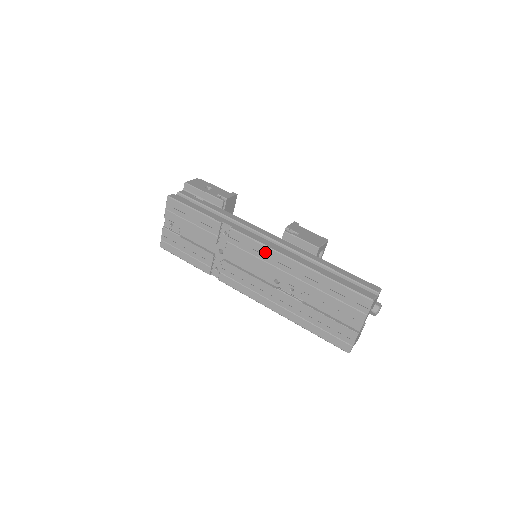
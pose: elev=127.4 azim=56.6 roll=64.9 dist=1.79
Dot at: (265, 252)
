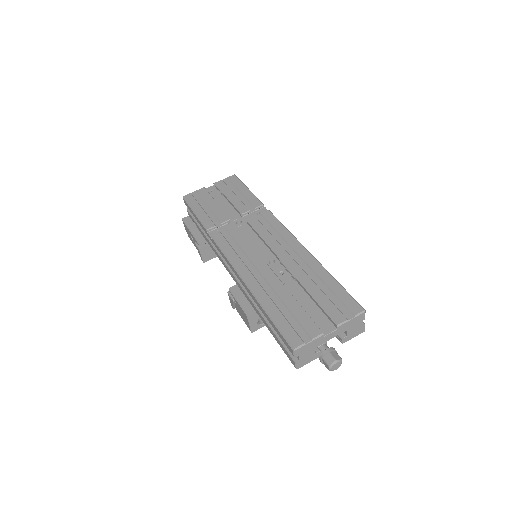
Dot at: (285, 235)
